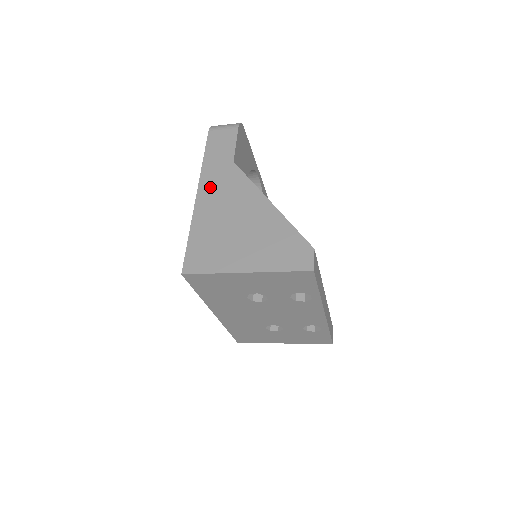
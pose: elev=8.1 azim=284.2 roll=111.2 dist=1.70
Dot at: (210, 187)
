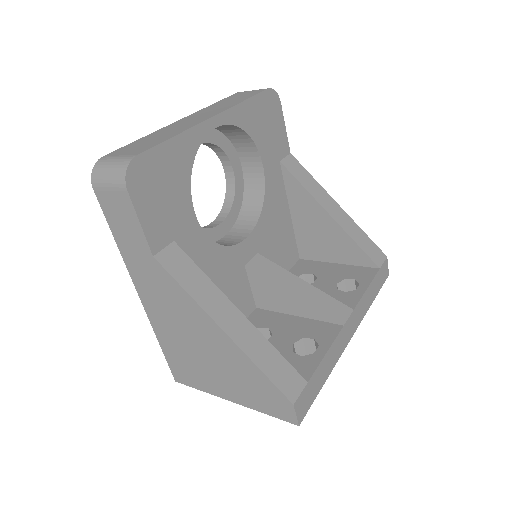
Dot at: (147, 290)
